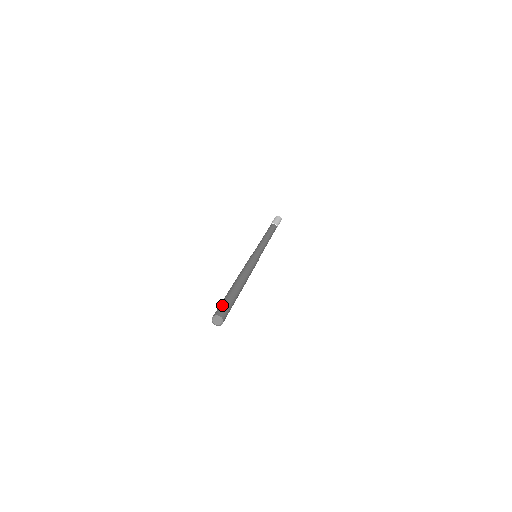
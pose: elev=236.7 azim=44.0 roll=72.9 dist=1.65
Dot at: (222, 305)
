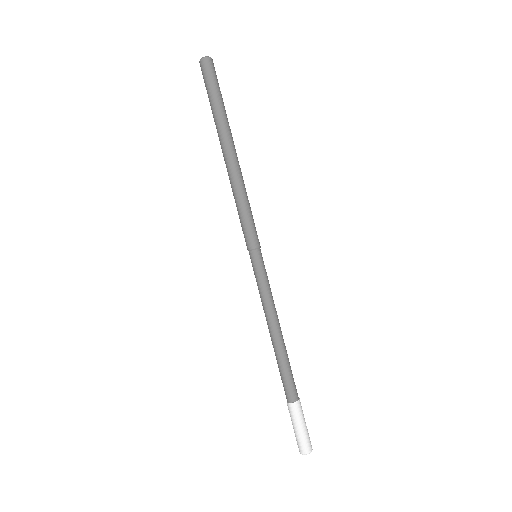
Dot at: occluded
